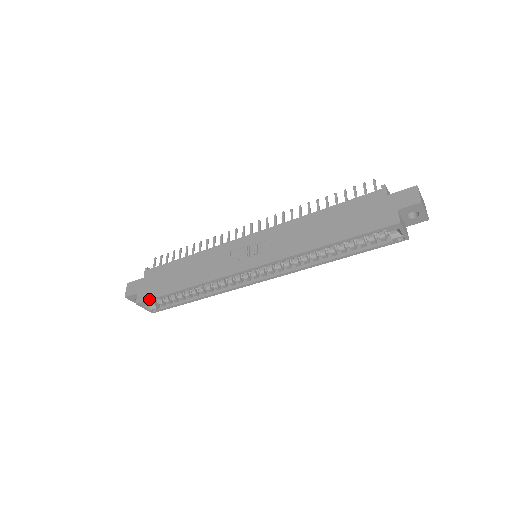
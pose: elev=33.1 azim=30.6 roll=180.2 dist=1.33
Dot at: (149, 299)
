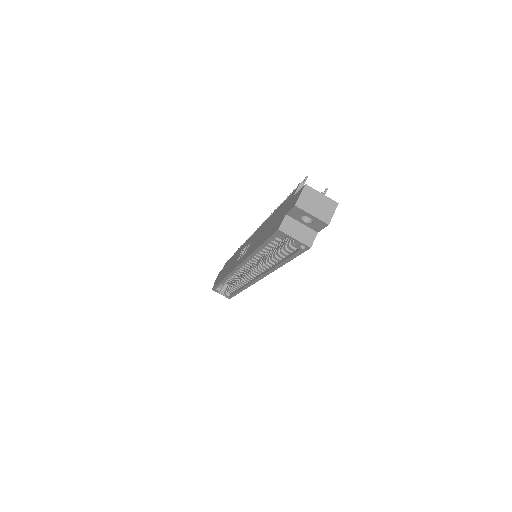
Dot at: (214, 287)
